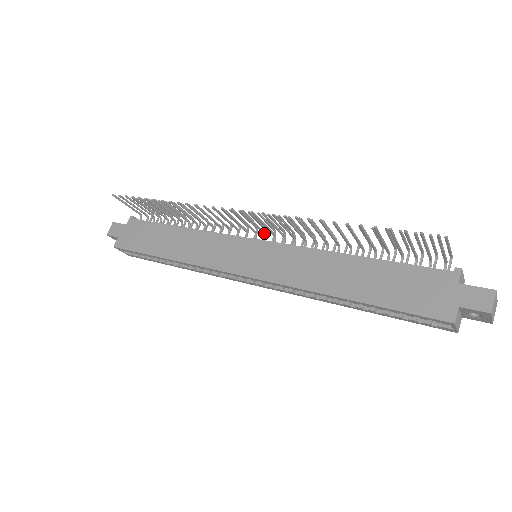
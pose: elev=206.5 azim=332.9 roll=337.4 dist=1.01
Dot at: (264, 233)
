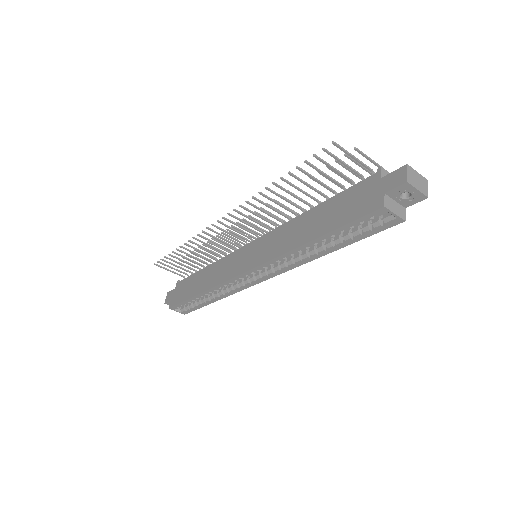
Dot at: (255, 235)
